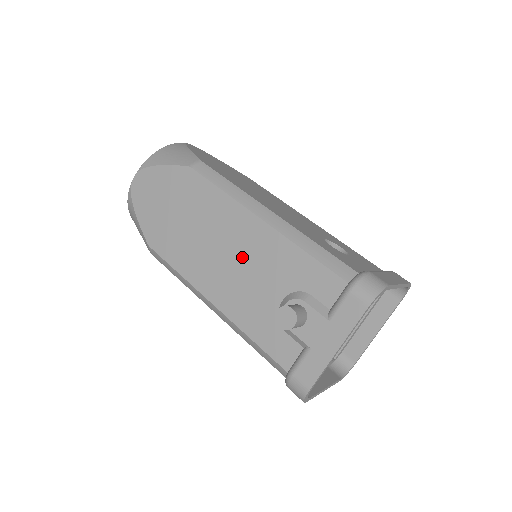
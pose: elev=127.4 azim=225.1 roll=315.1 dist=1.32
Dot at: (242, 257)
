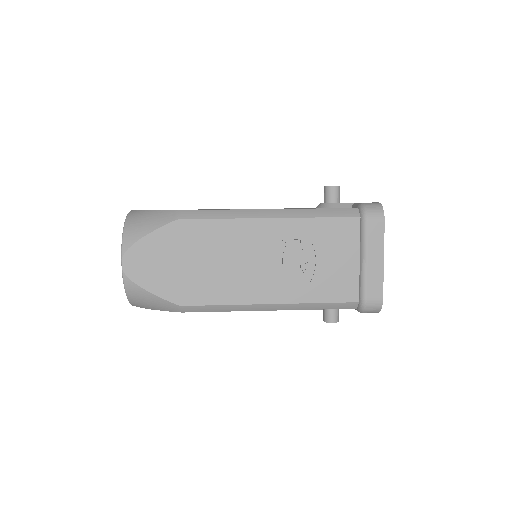
Dot at: occluded
